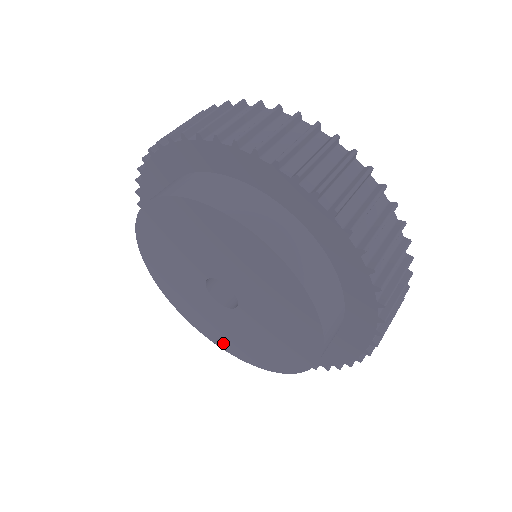
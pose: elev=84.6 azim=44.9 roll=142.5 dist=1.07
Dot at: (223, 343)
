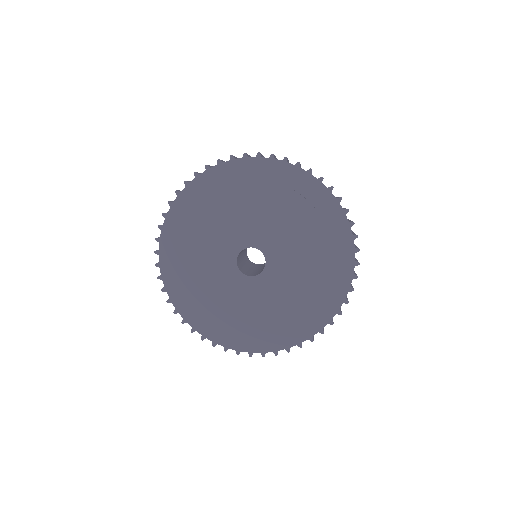
Dot at: (184, 278)
